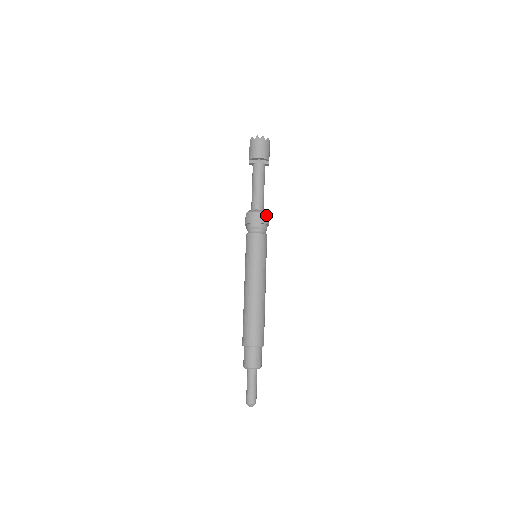
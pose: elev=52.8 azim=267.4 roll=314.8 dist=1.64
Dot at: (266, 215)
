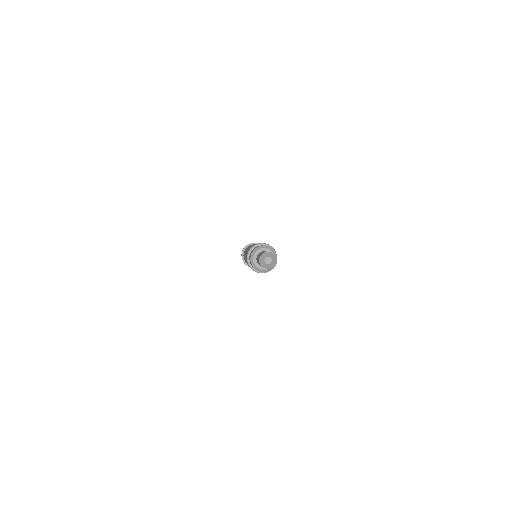
Dot at: occluded
